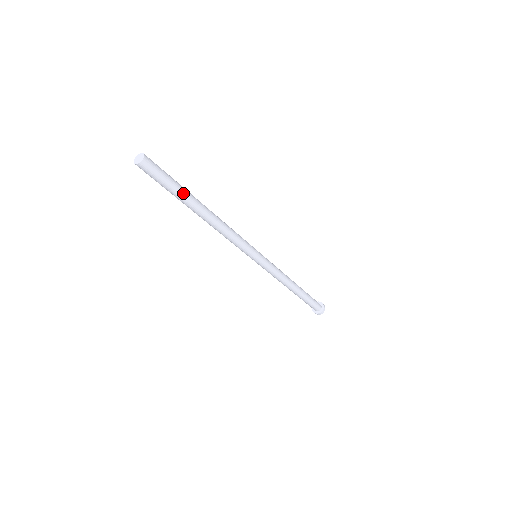
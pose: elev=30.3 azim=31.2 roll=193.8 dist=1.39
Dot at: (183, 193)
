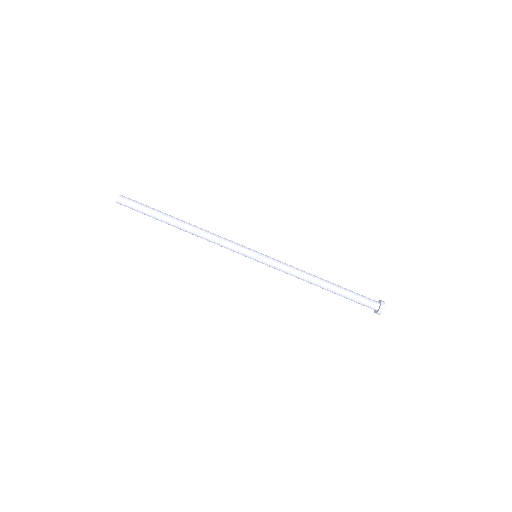
Dot at: (159, 211)
